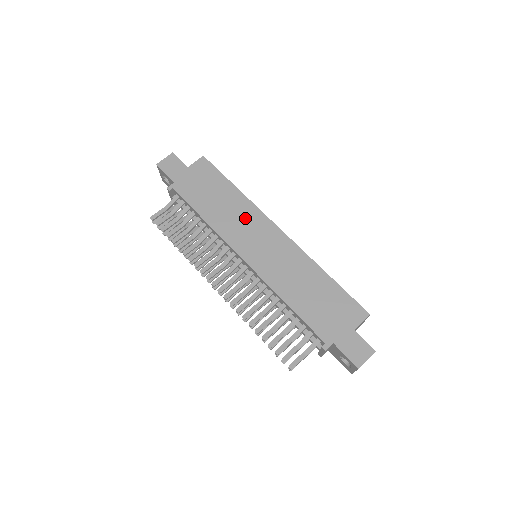
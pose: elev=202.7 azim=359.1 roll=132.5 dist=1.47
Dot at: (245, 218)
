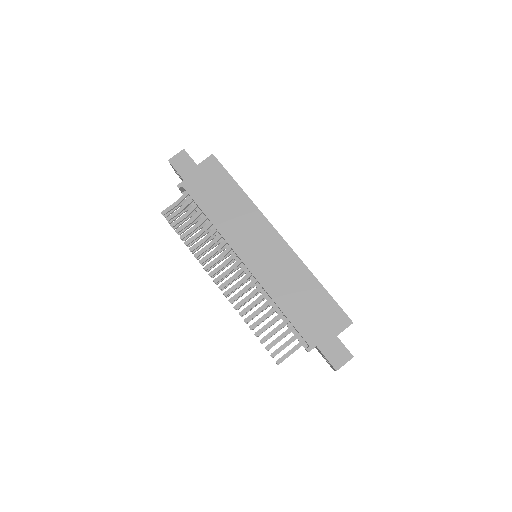
Dot at: (247, 221)
